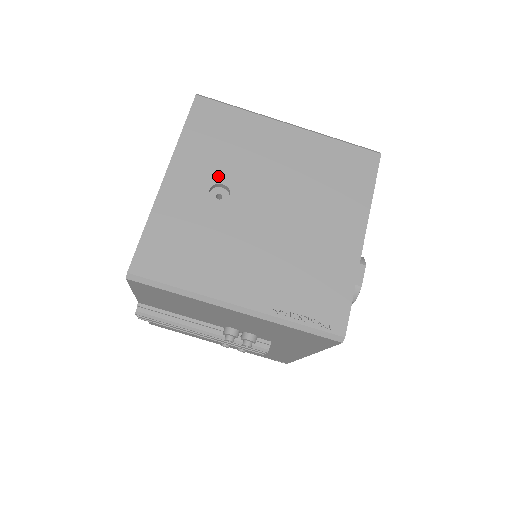
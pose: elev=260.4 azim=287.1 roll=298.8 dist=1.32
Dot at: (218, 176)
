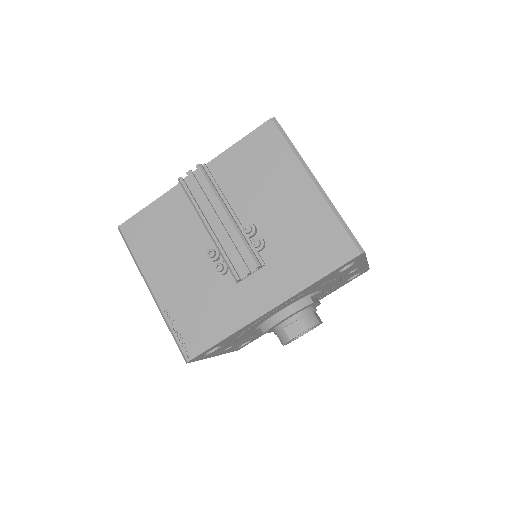
Dot at: occluded
